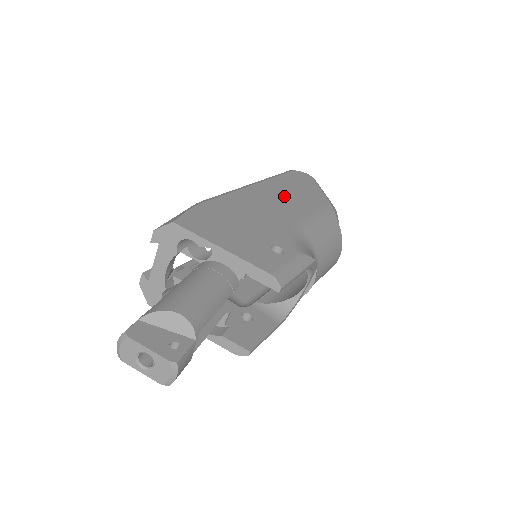
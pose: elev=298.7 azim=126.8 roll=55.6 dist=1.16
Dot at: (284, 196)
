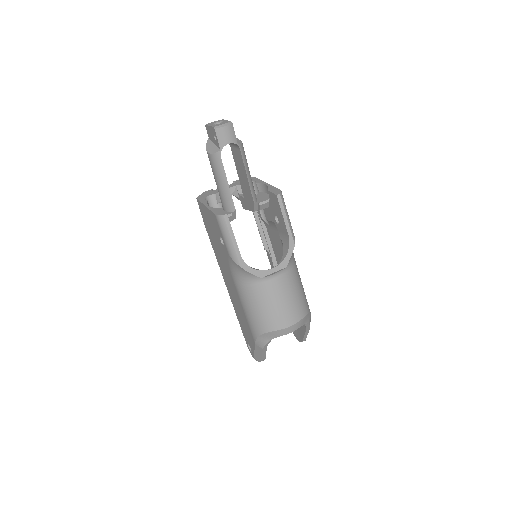
Dot at: occluded
